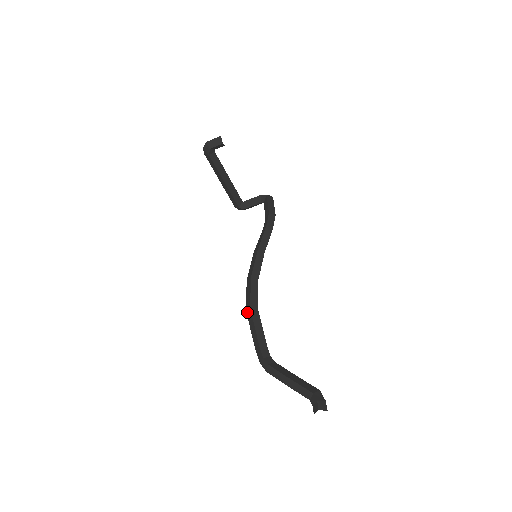
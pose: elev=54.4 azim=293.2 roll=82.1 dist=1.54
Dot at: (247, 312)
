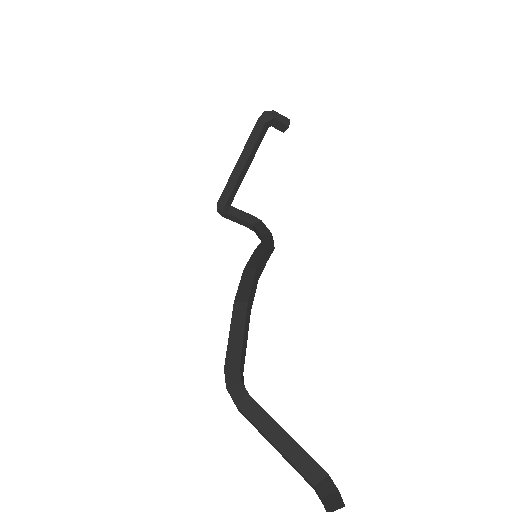
Dot at: (237, 304)
